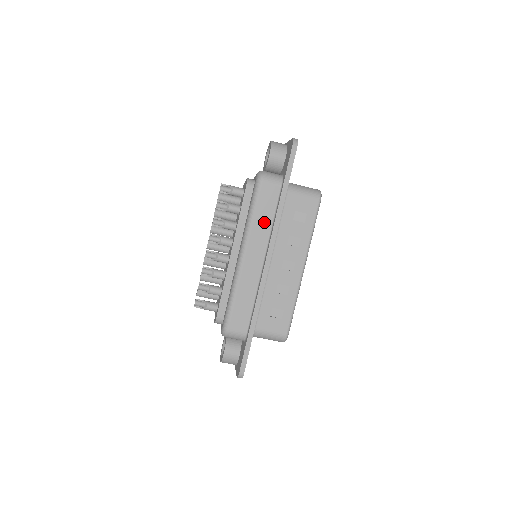
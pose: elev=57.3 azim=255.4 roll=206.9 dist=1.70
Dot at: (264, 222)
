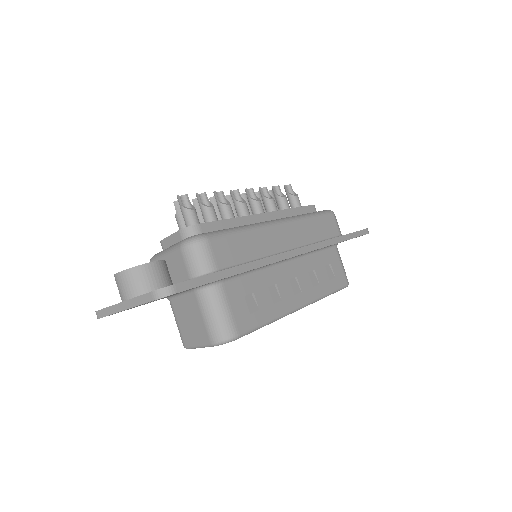
Dot at: (313, 232)
